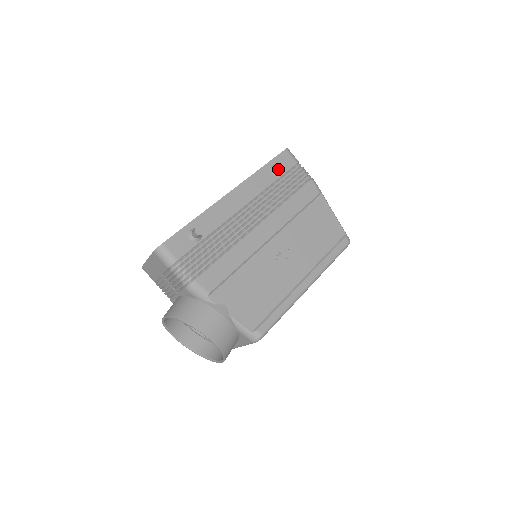
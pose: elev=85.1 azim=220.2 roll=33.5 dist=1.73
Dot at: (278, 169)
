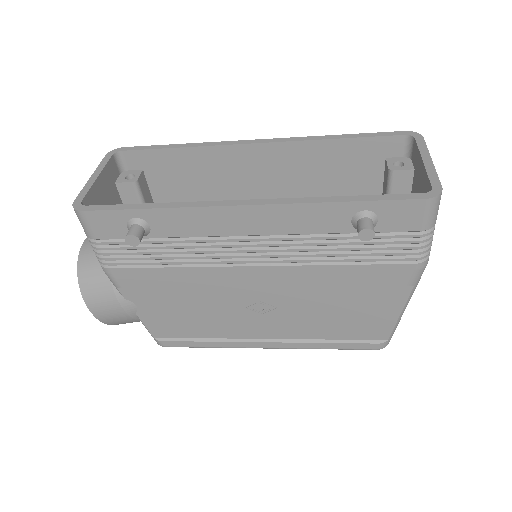
Dot at: (358, 232)
